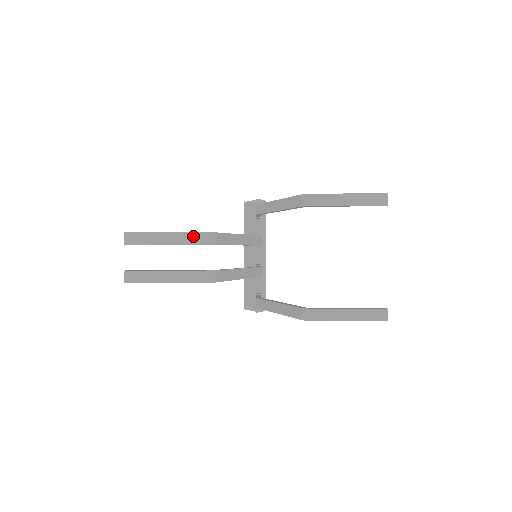
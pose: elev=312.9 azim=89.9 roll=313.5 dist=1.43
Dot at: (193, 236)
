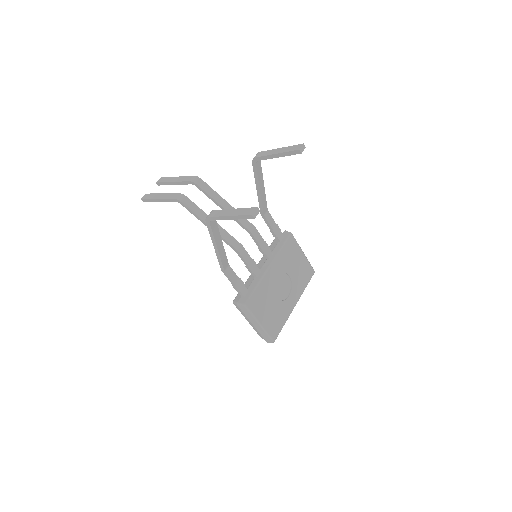
Dot at: (187, 178)
